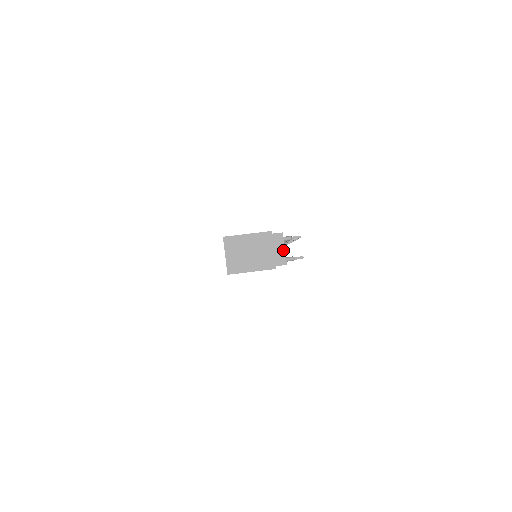
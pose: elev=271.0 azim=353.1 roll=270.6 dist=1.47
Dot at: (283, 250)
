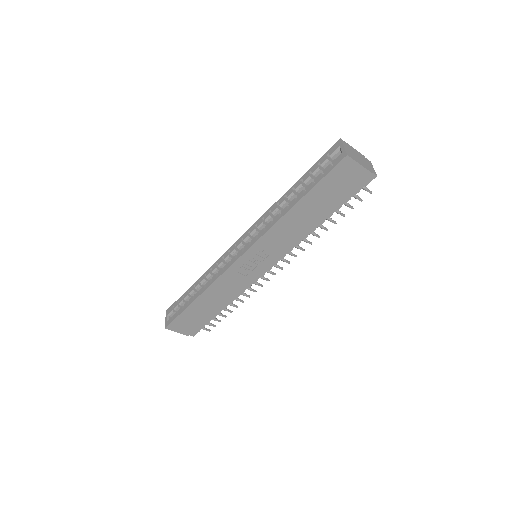
Dot at: (373, 169)
